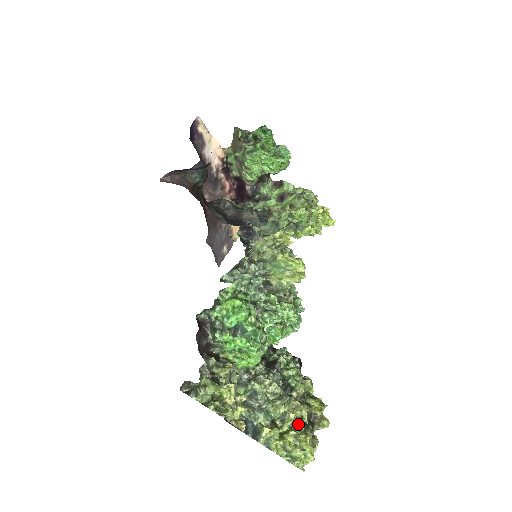
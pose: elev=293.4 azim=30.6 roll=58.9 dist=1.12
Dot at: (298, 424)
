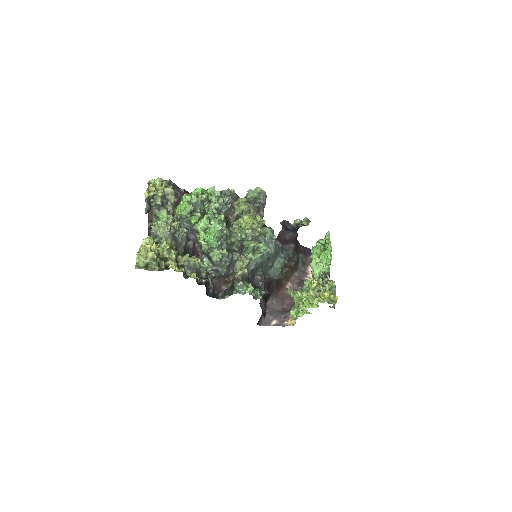
Dot at: (162, 253)
